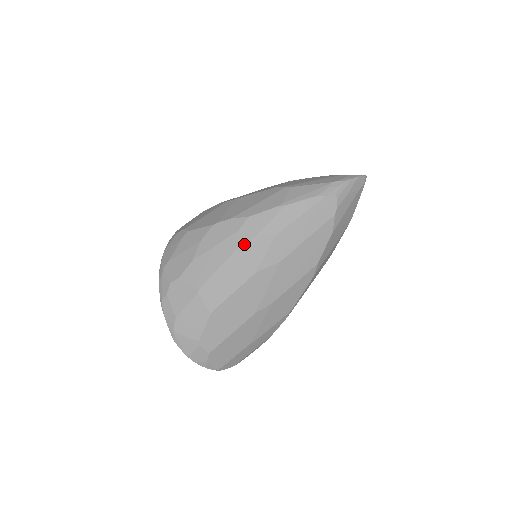
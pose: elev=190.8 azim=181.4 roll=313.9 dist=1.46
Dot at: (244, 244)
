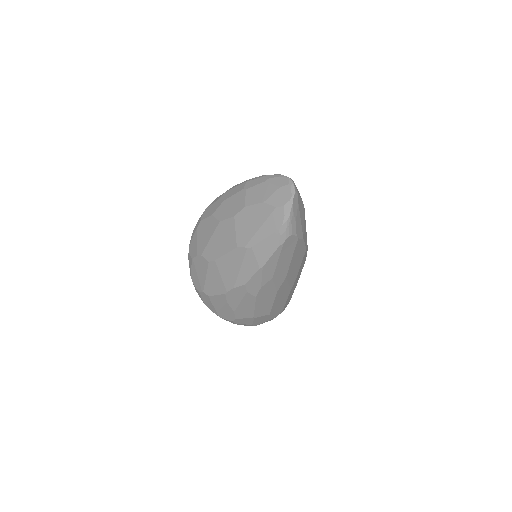
Dot at: (258, 294)
